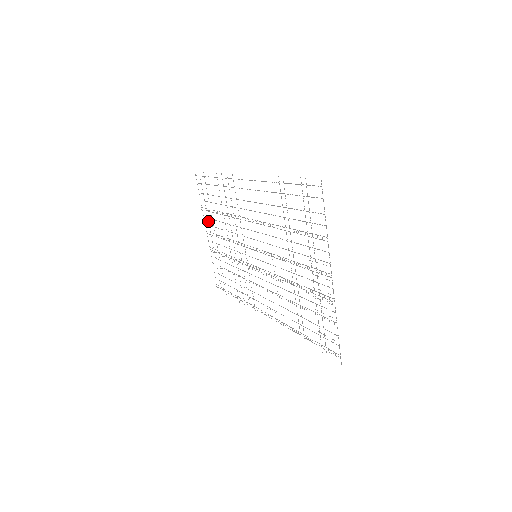
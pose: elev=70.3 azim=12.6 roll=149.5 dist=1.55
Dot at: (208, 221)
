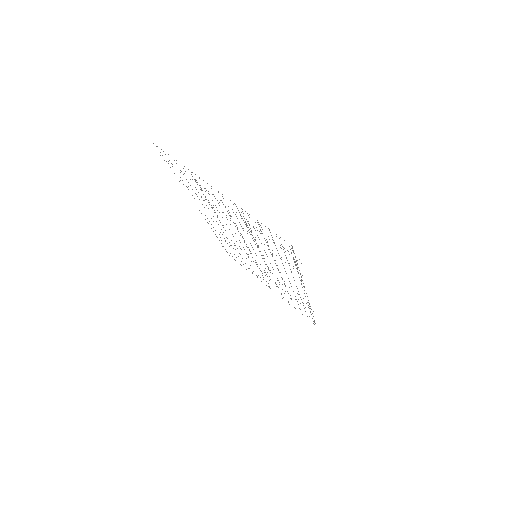
Dot at: occluded
